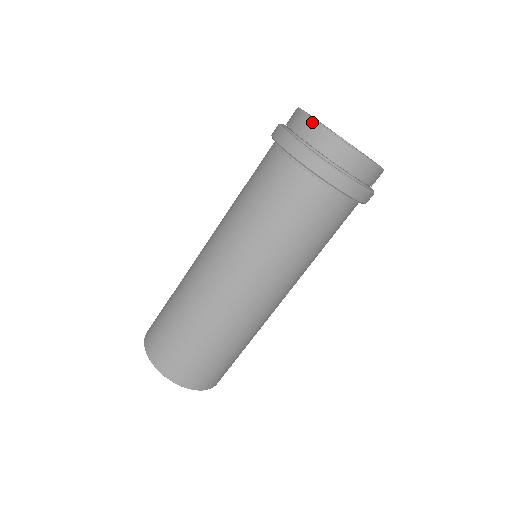
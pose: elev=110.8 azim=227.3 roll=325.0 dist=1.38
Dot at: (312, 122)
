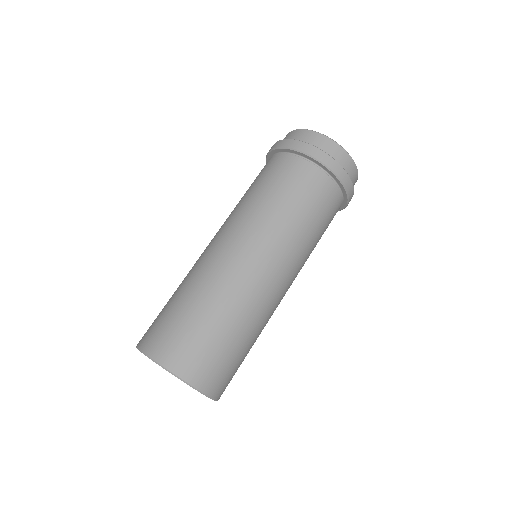
Dot at: (306, 131)
